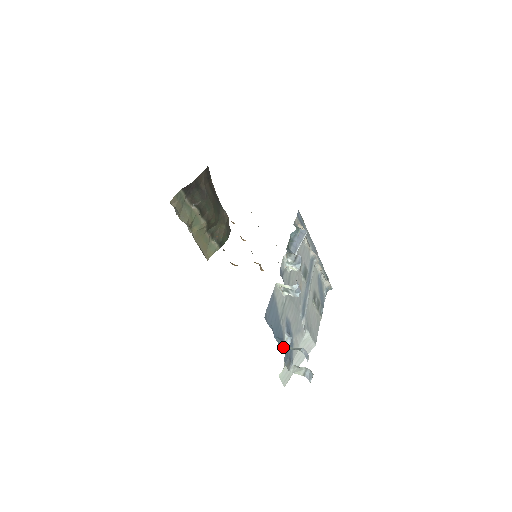
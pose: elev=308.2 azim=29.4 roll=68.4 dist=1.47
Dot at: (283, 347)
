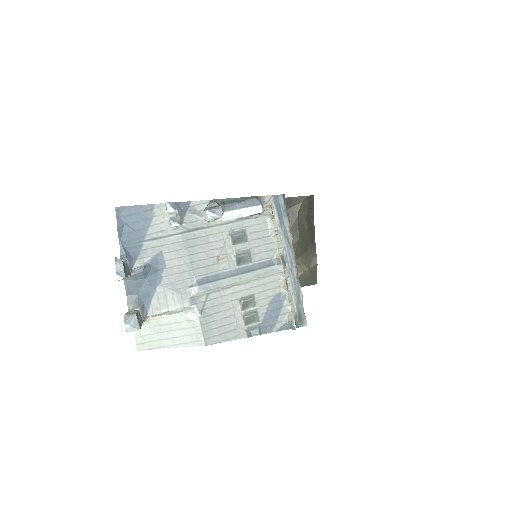
Dot at: (121, 259)
